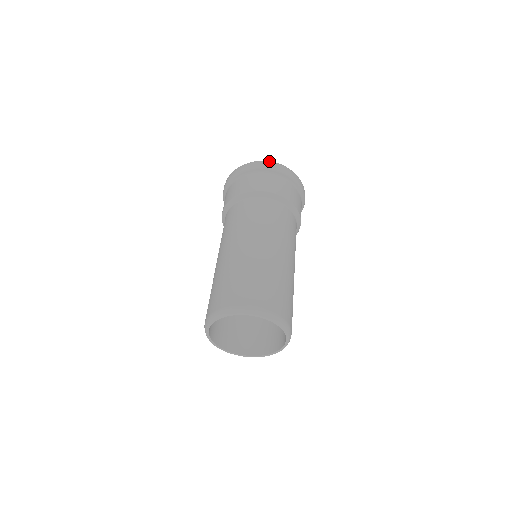
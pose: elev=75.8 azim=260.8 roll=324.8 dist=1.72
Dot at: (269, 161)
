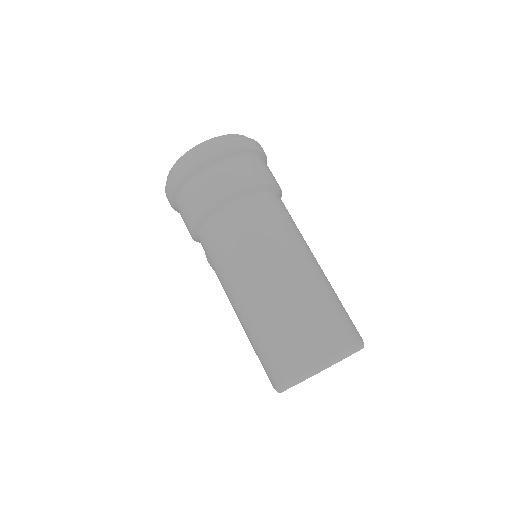
Dot at: (205, 143)
